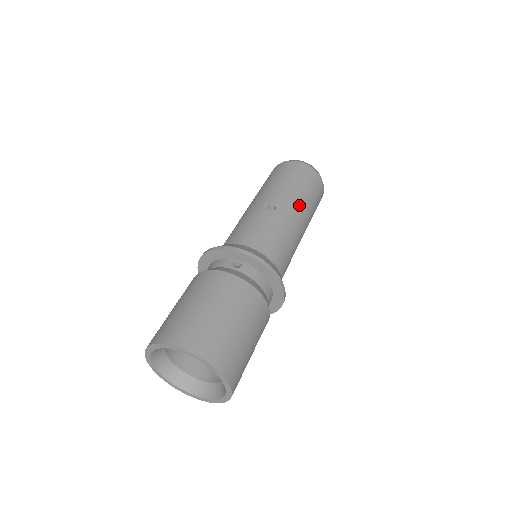
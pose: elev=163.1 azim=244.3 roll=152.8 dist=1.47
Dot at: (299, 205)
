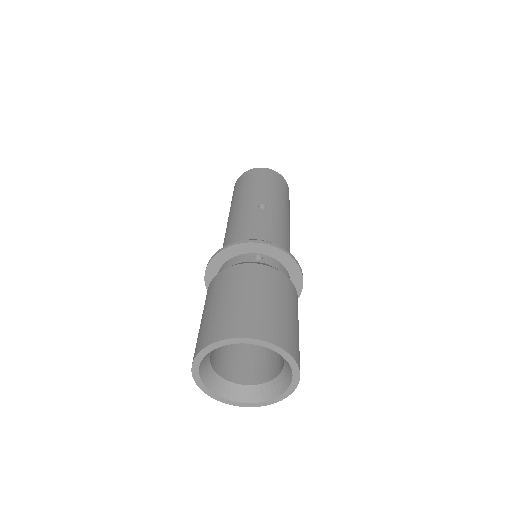
Dot at: (282, 204)
